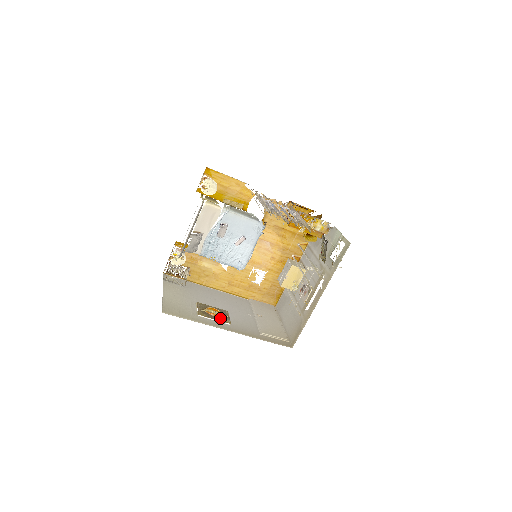
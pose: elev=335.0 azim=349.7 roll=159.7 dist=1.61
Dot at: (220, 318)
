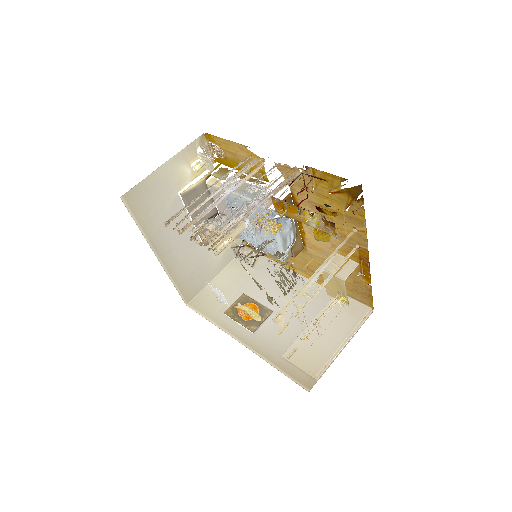
Dot at: (246, 321)
